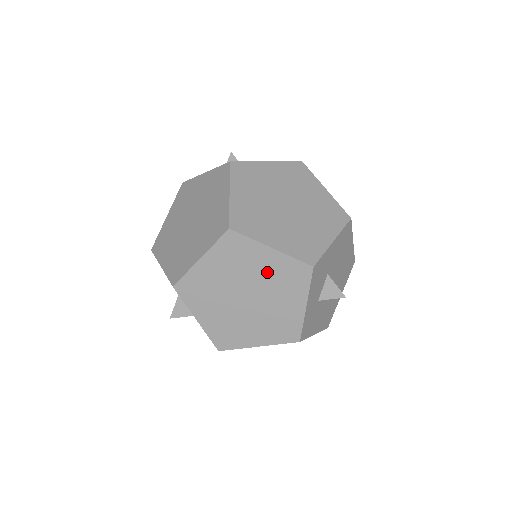
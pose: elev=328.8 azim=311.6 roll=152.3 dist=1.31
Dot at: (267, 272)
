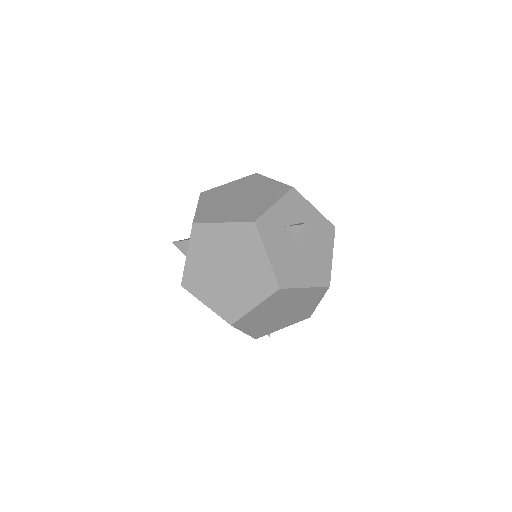
Dot at: (262, 188)
